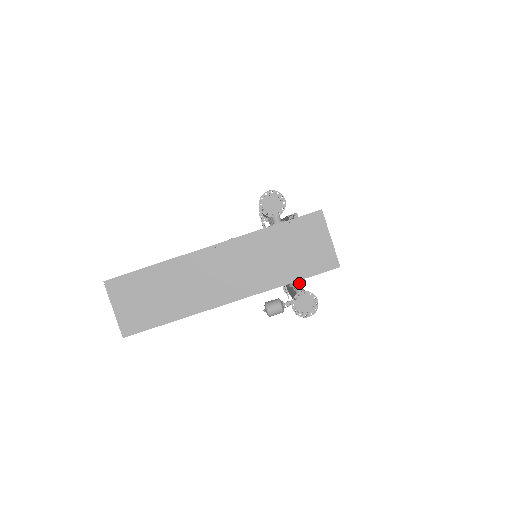
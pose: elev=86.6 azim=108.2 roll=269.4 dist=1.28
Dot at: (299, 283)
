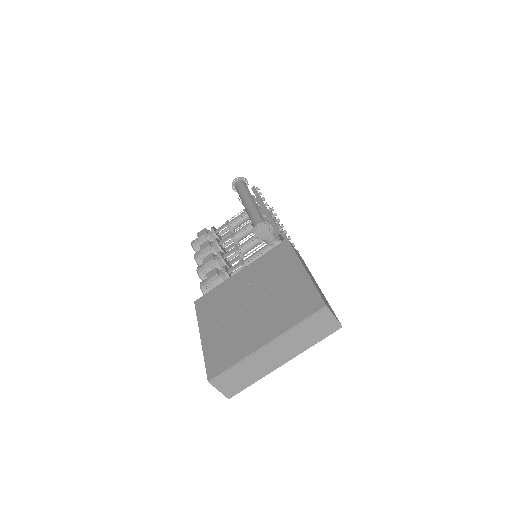
Dot at: occluded
